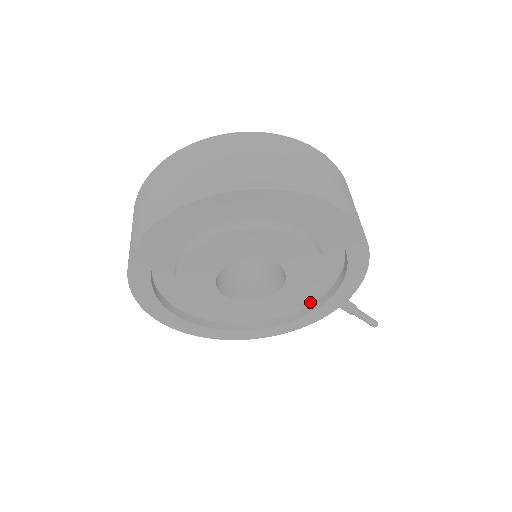
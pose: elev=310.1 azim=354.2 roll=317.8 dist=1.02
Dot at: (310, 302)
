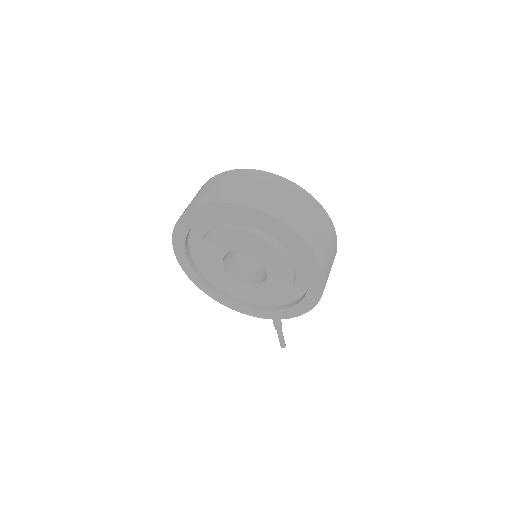
Dot at: (263, 304)
